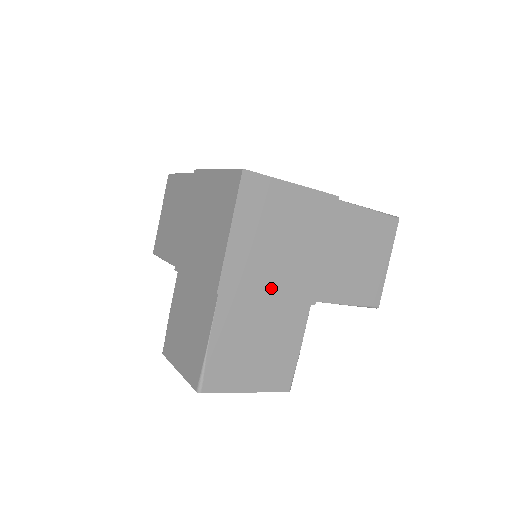
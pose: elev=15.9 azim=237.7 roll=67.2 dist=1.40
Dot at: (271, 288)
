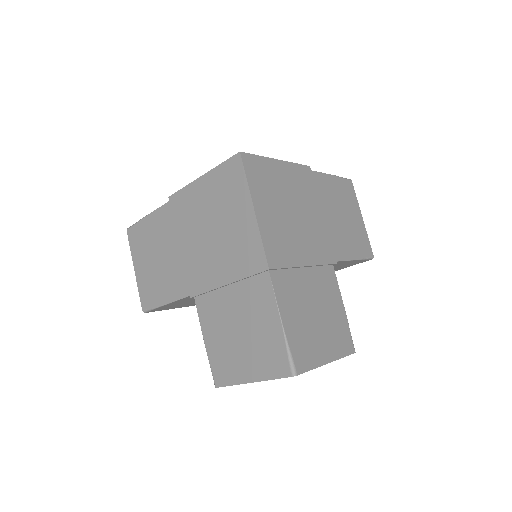
Dot at: (303, 255)
